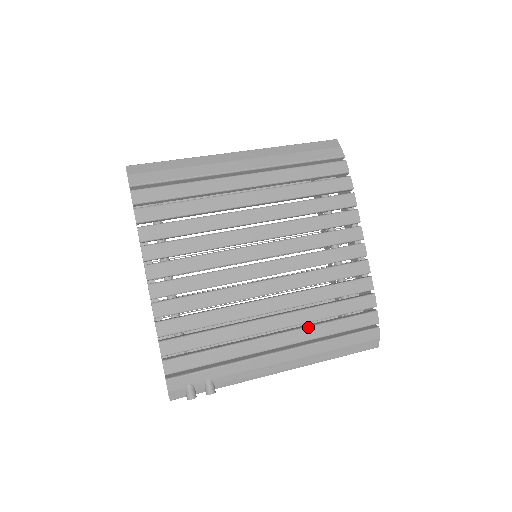
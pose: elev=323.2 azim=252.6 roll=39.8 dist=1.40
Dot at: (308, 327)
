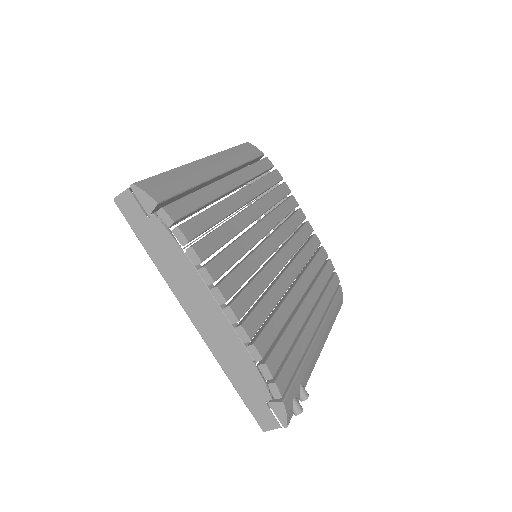
Dot at: (320, 301)
